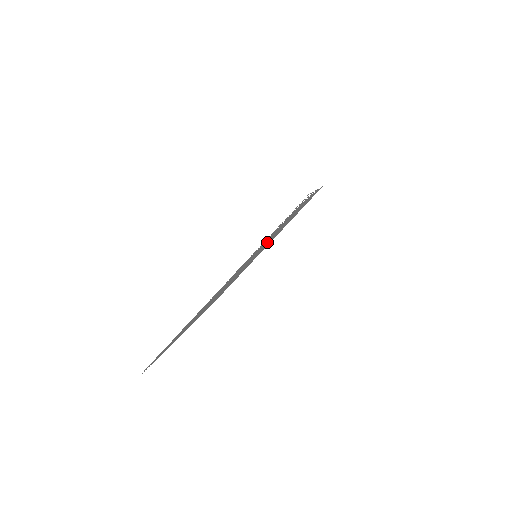
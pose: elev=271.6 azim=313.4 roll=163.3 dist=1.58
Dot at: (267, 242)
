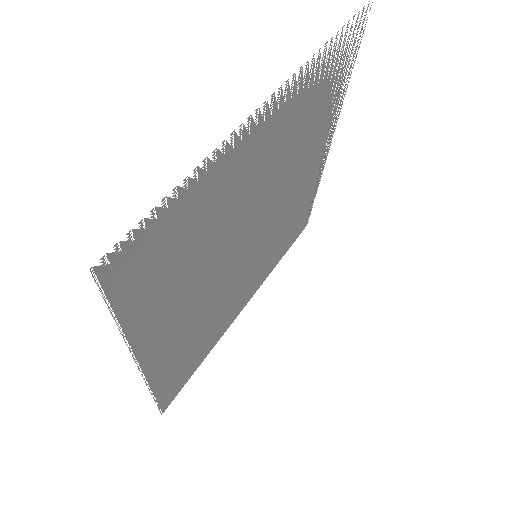
Dot at: (286, 187)
